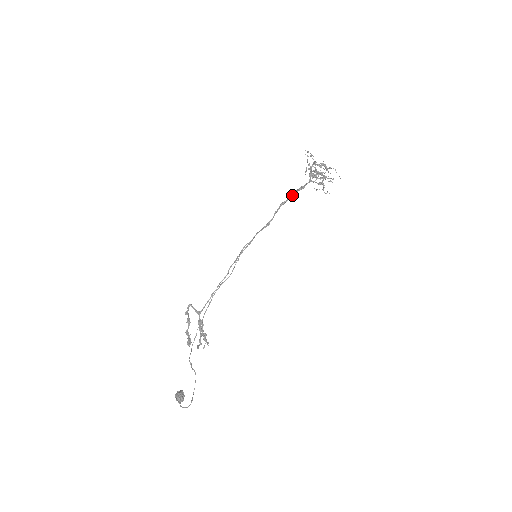
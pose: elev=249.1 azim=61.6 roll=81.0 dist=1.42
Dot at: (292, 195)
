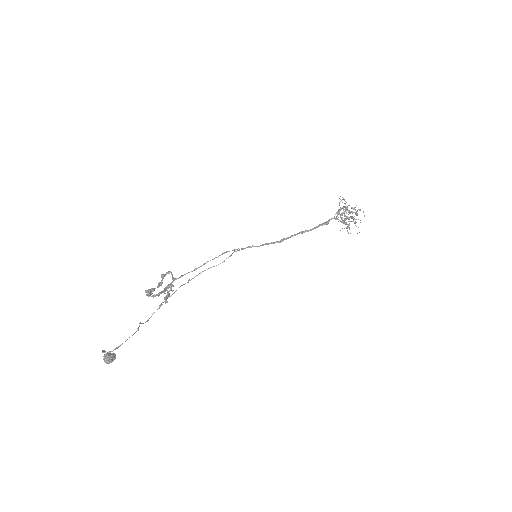
Dot at: (315, 228)
